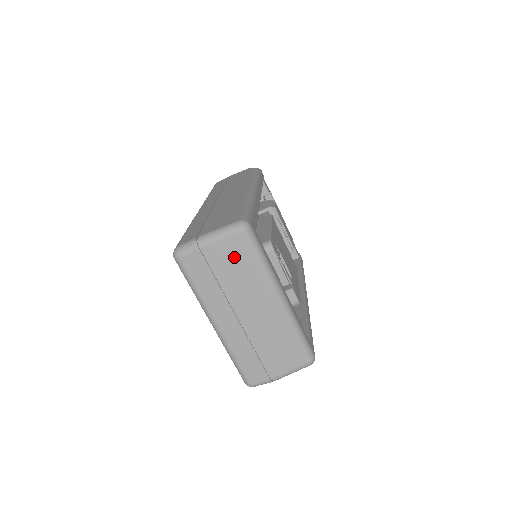
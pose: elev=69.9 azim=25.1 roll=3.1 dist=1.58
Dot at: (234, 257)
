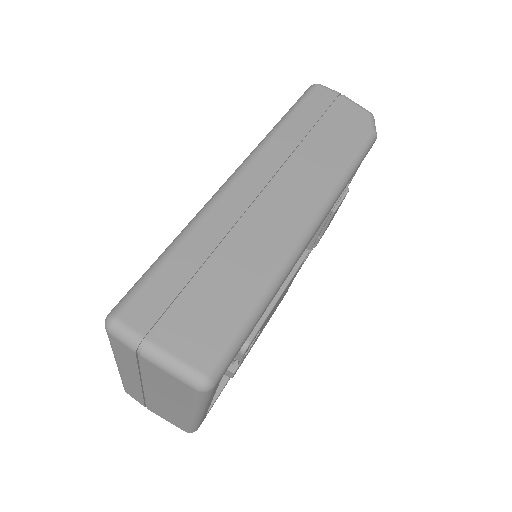
Dot at: (171, 384)
